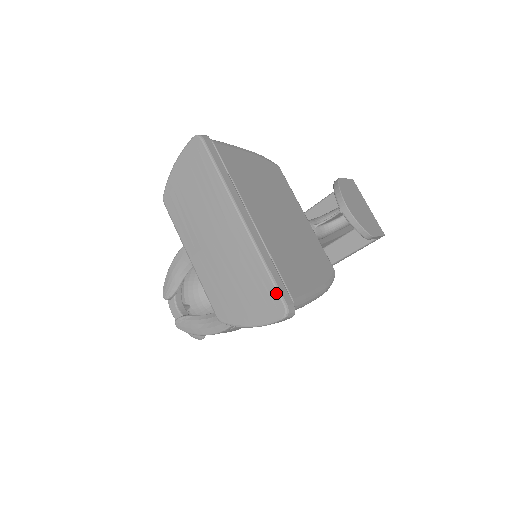
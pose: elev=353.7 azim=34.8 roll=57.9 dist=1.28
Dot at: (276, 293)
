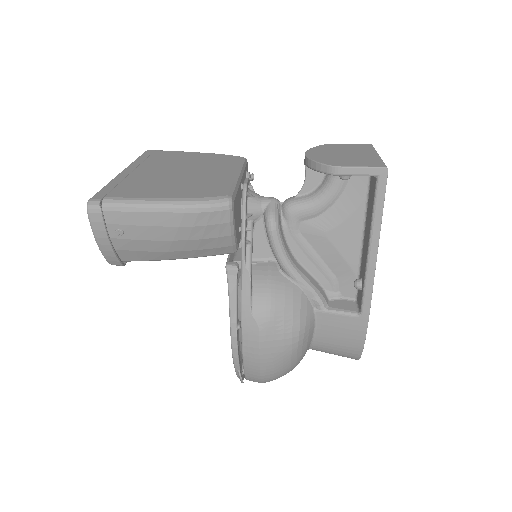
Dot at: occluded
